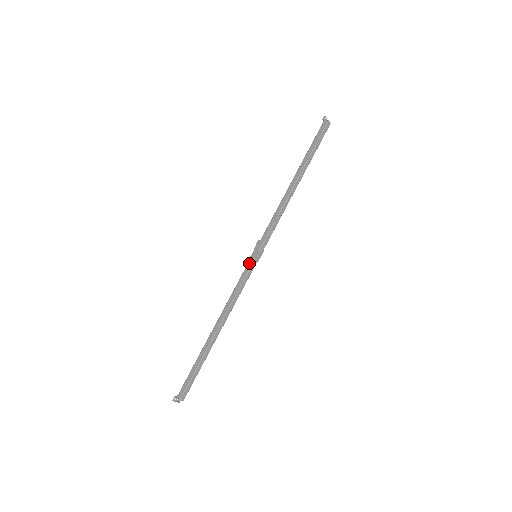
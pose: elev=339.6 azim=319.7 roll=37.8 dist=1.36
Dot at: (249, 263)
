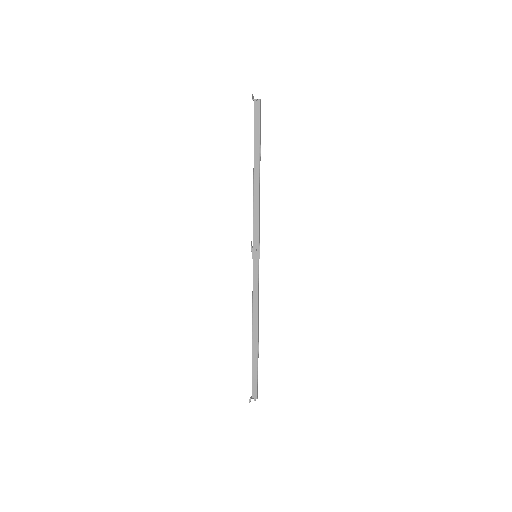
Dot at: (254, 265)
